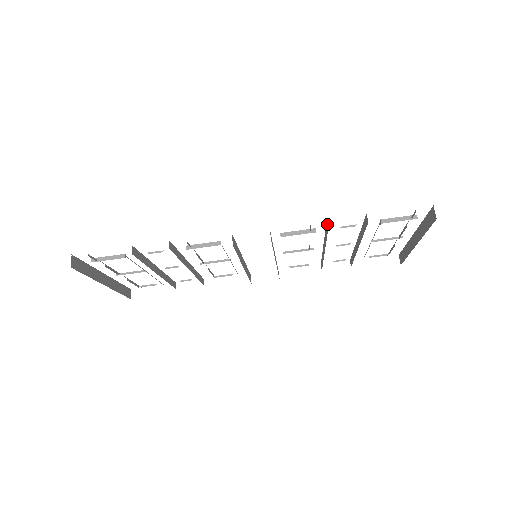
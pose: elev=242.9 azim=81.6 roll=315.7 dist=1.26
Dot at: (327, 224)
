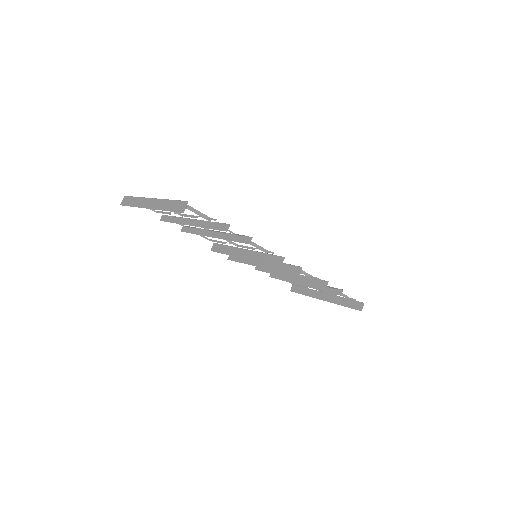
Dot at: (326, 284)
